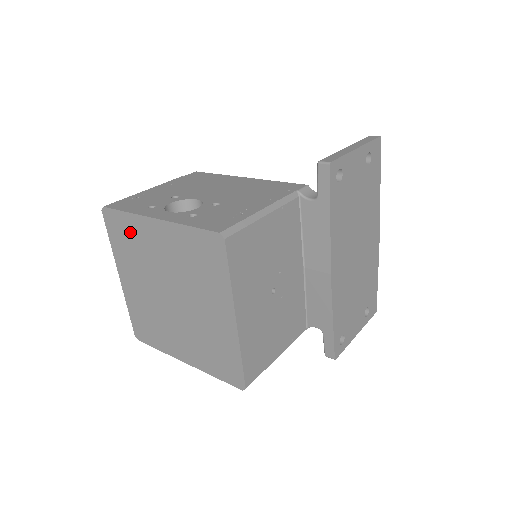
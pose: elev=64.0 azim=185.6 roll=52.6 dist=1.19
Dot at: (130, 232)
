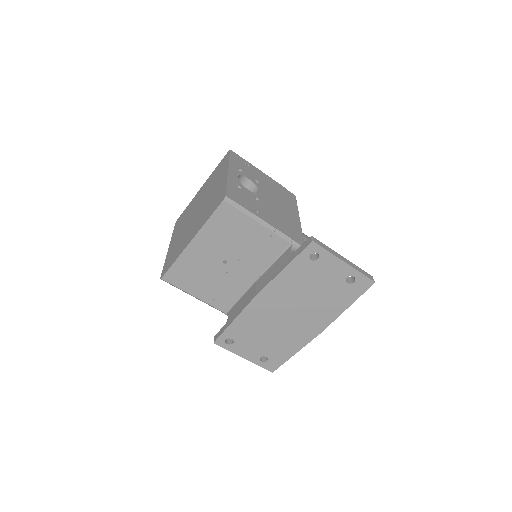
Dot at: (221, 169)
